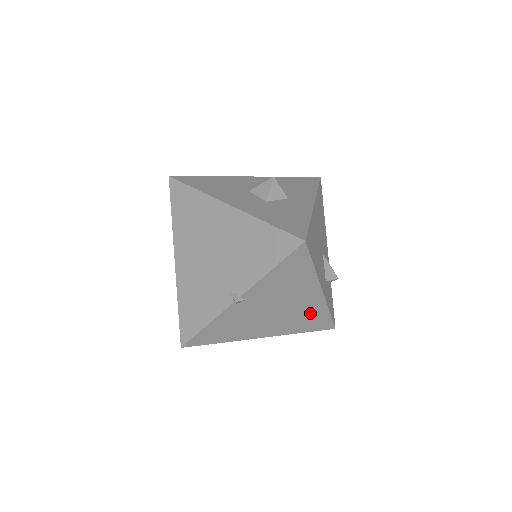
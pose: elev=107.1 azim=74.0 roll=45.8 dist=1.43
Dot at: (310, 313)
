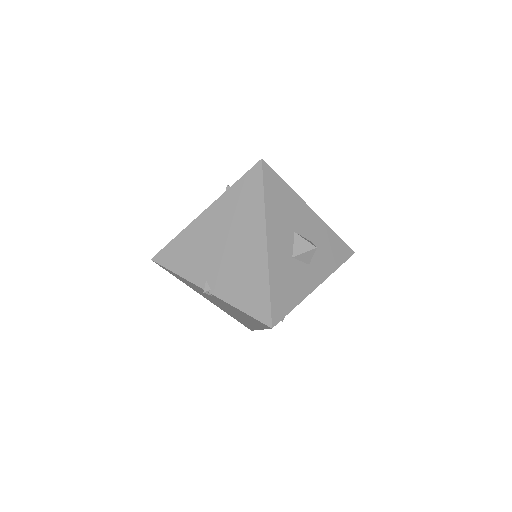
Dot at: occluded
